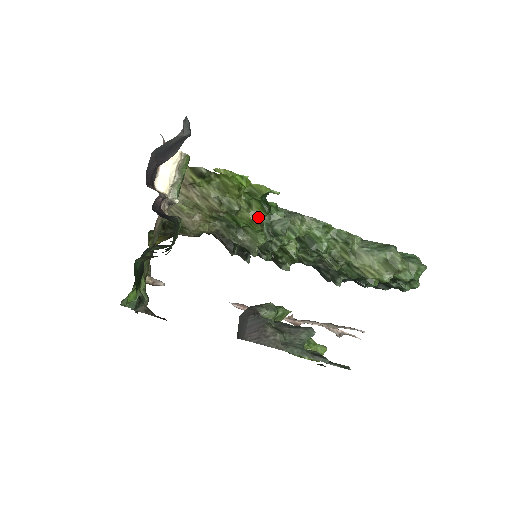
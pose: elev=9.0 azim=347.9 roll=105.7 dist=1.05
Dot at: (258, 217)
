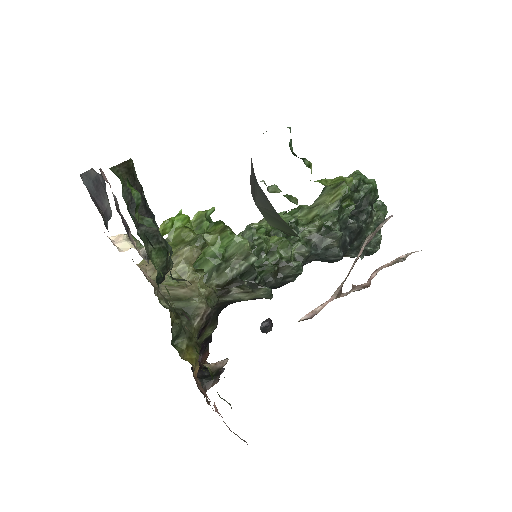
Dot at: (220, 229)
